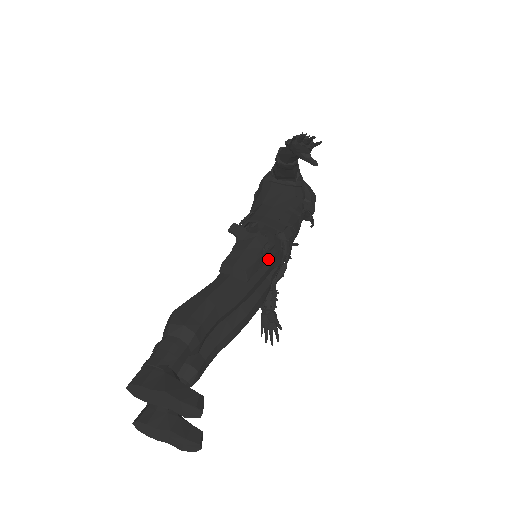
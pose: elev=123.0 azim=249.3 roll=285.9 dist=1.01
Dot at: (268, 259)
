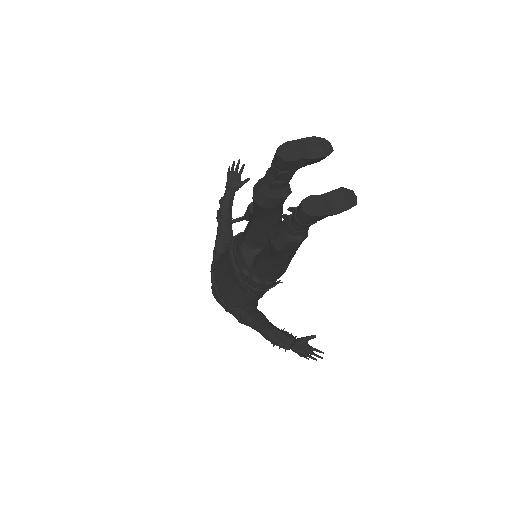
Dot at: occluded
